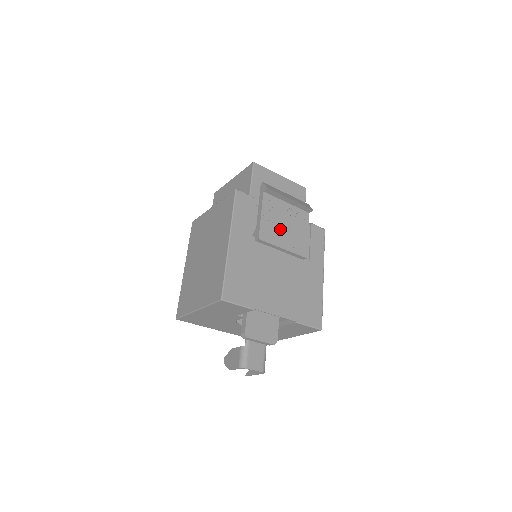
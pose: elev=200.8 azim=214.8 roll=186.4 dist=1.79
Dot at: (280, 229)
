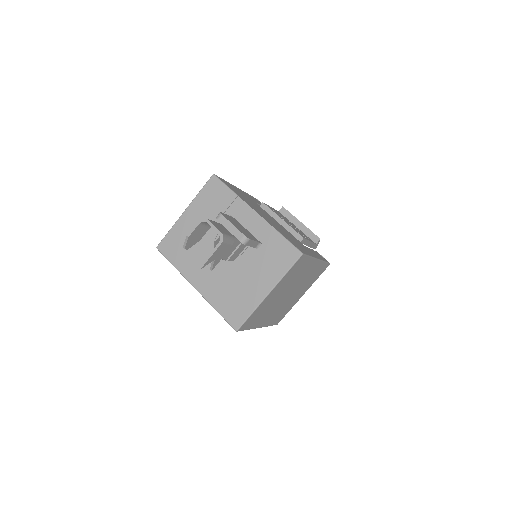
Dot at: (284, 219)
